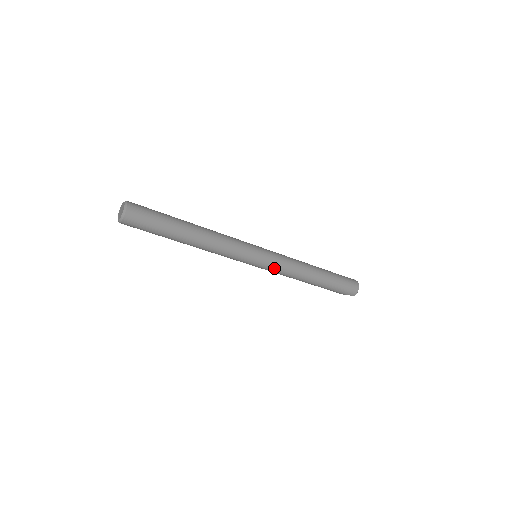
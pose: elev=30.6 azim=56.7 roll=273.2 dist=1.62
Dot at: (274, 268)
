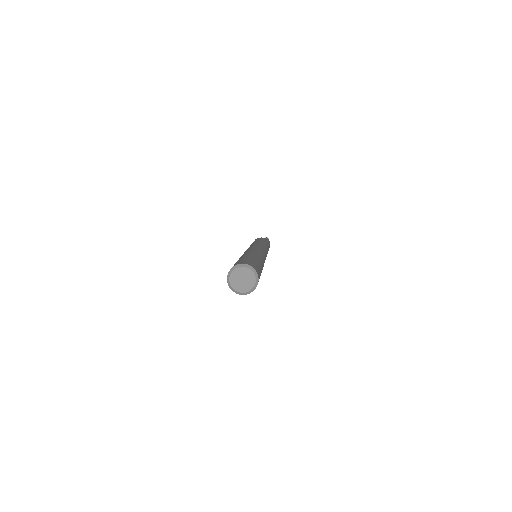
Dot at: occluded
